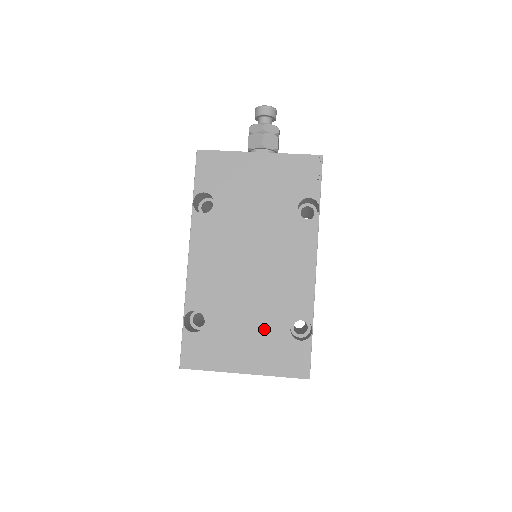
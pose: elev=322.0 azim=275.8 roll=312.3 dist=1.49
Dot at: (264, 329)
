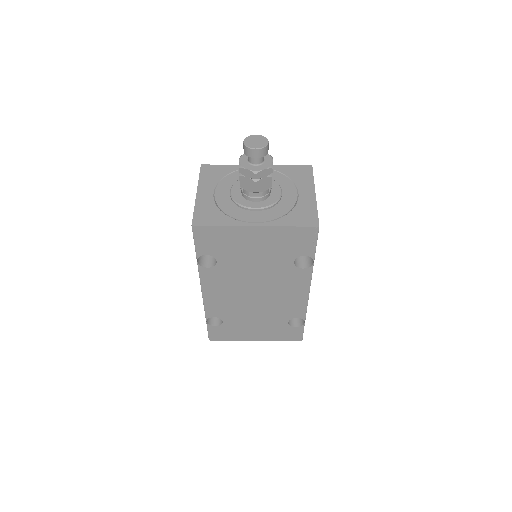
Dot at: (268, 323)
